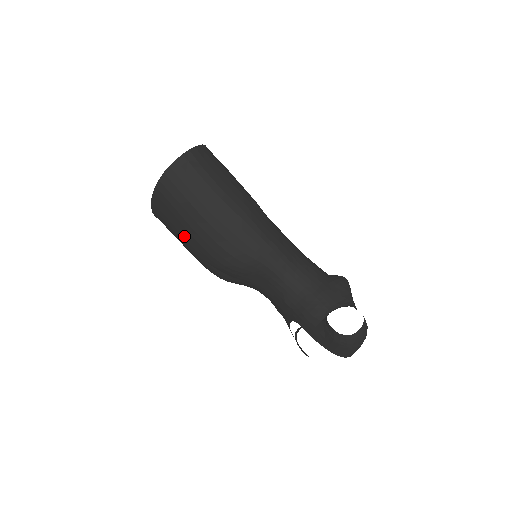
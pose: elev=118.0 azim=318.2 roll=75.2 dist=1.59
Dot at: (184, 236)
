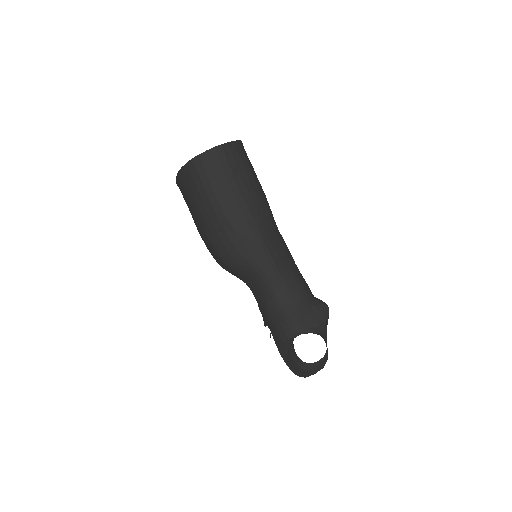
Dot at: (196, 219)
